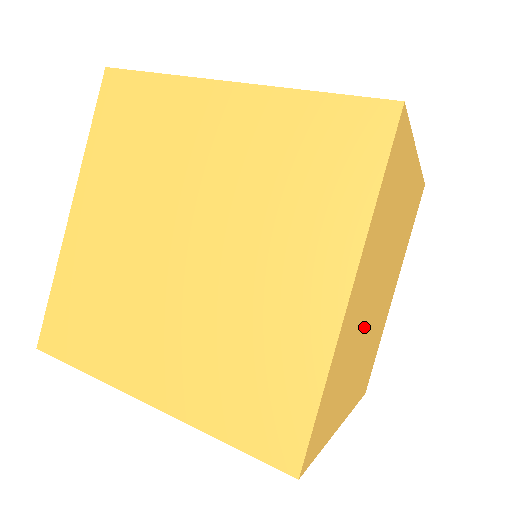
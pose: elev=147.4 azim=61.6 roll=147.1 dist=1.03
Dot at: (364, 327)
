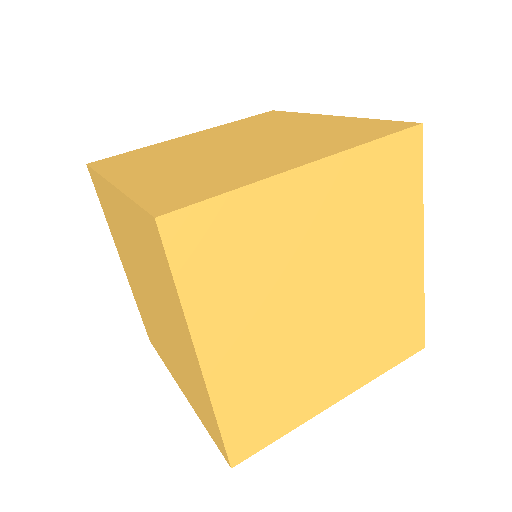
Dot at: occluded
